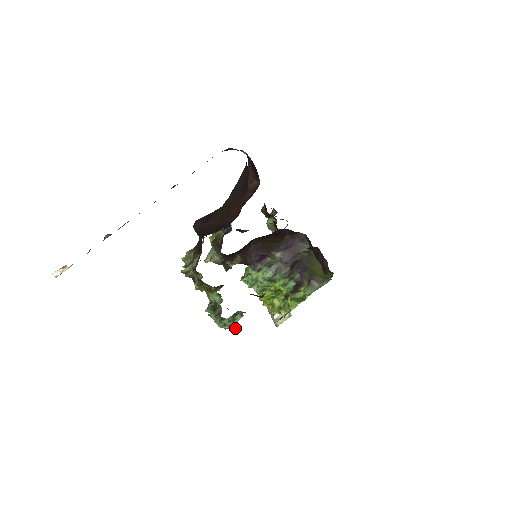
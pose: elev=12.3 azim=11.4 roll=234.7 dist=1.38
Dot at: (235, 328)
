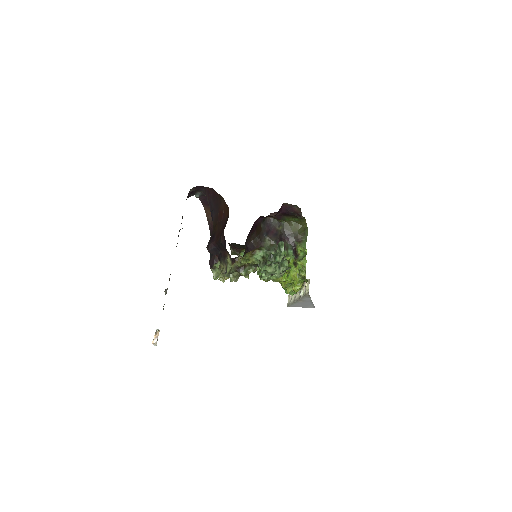
Dot at: (286, 265)
